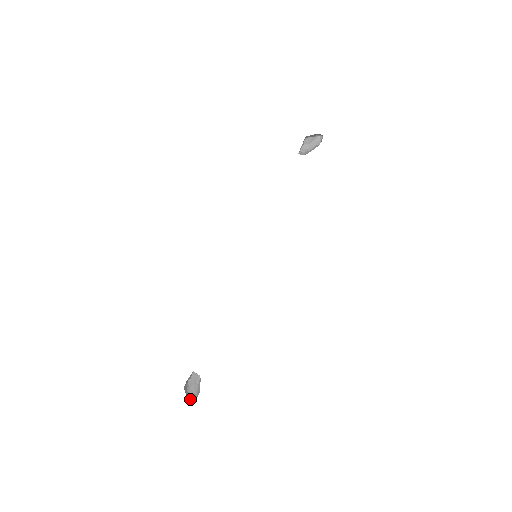
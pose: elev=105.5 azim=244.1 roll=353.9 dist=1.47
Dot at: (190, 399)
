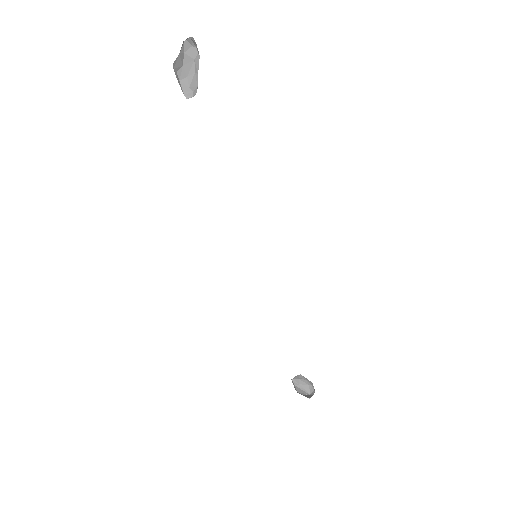
Dot at: (309, 393)
